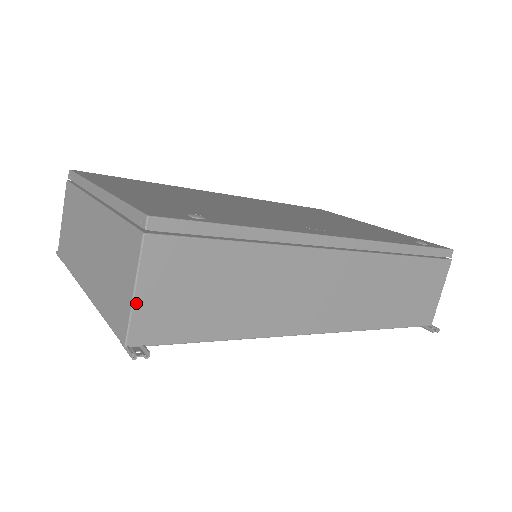
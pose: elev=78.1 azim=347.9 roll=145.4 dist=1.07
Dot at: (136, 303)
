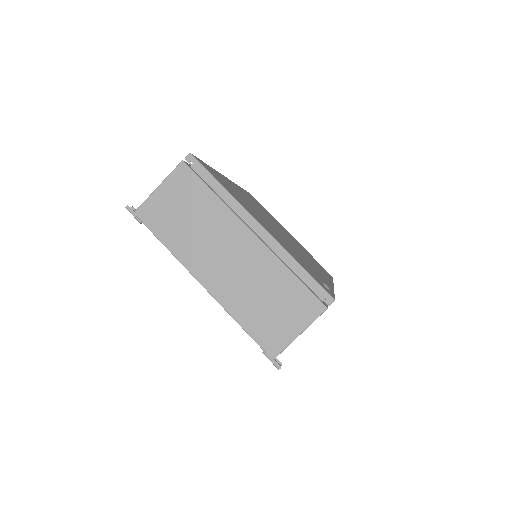
Dot at: occluded
